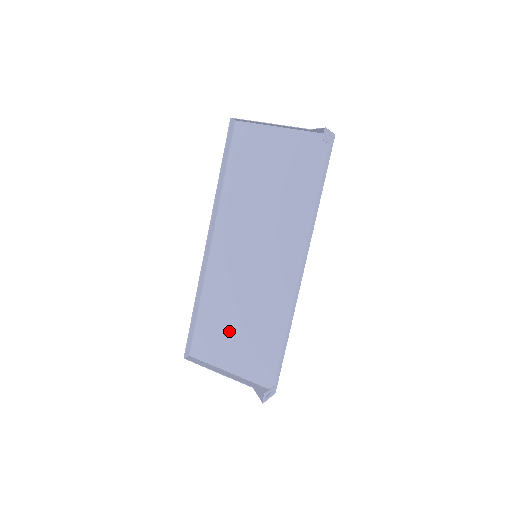
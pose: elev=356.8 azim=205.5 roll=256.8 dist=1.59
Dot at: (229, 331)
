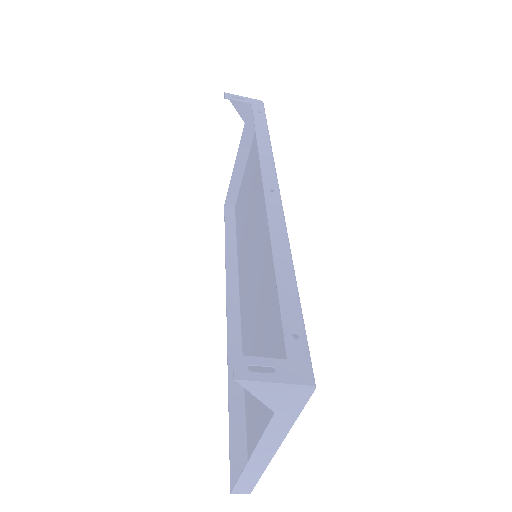
Dot at: occluded
